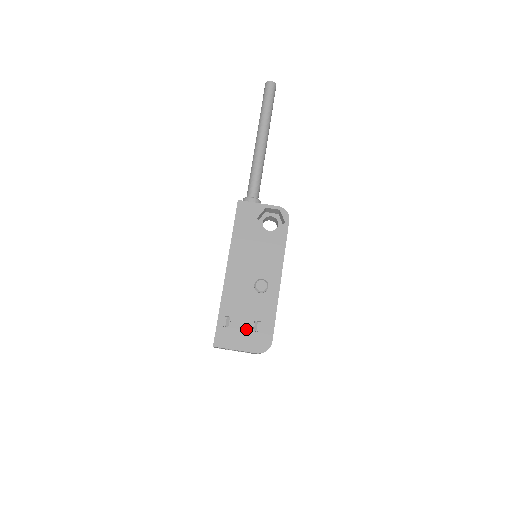
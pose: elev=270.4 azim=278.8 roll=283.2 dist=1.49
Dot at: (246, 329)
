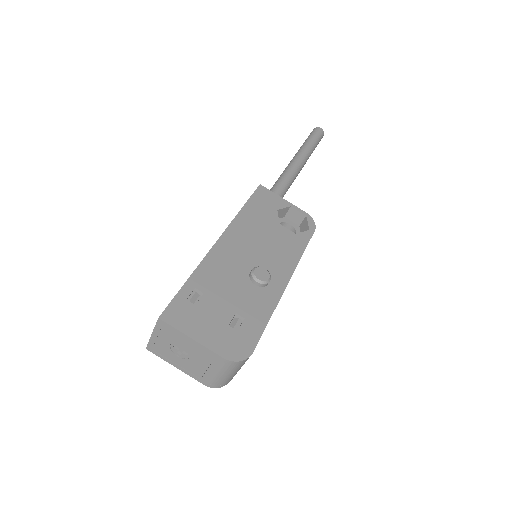
Dot at: (219, 318)
